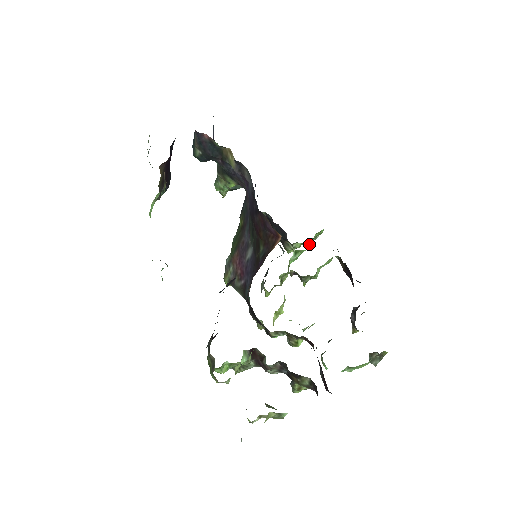
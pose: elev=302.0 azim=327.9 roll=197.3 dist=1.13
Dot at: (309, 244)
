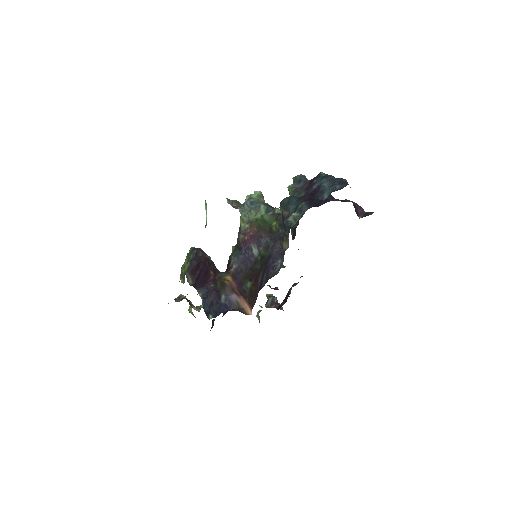
Dot at: occluded
